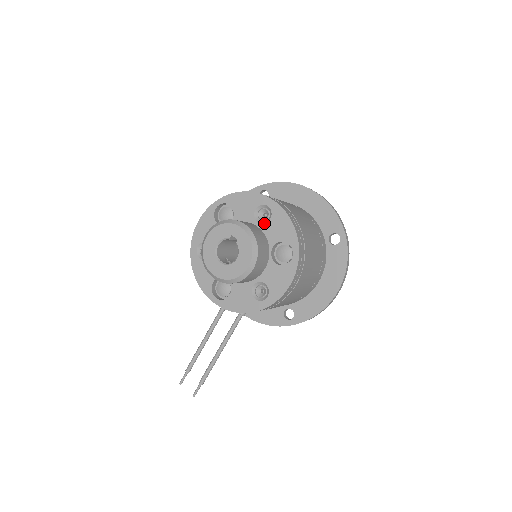
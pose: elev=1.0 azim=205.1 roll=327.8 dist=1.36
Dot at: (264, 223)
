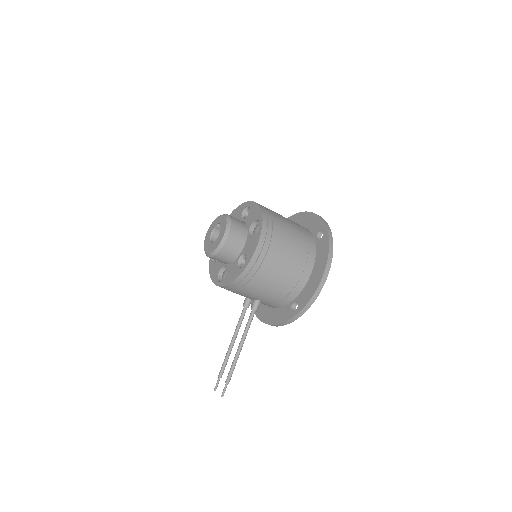
Dot at: (246, 217)
